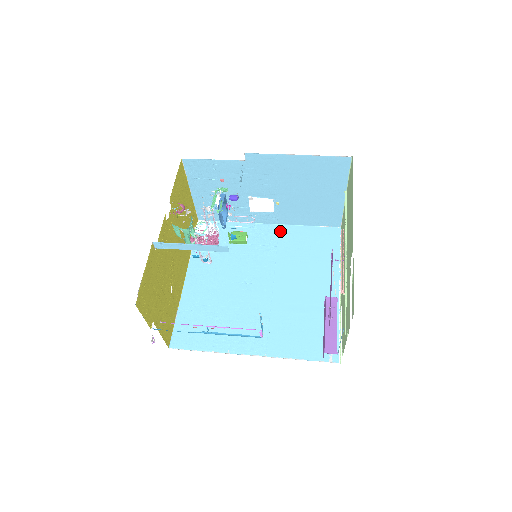
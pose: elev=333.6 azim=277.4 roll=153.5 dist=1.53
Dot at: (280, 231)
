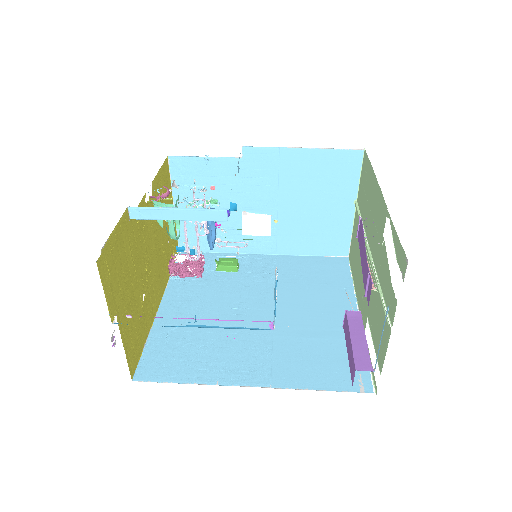
Dot at: (277, 260)
